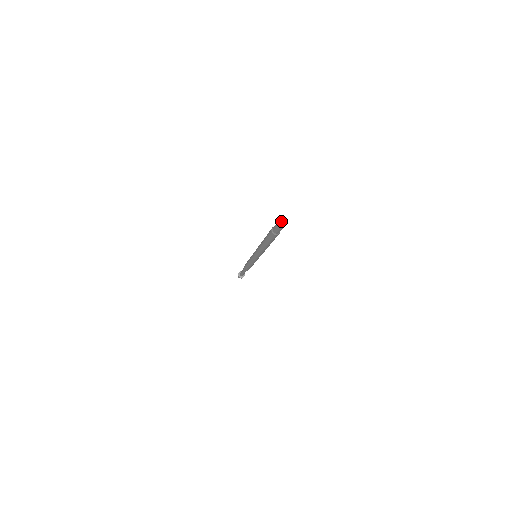
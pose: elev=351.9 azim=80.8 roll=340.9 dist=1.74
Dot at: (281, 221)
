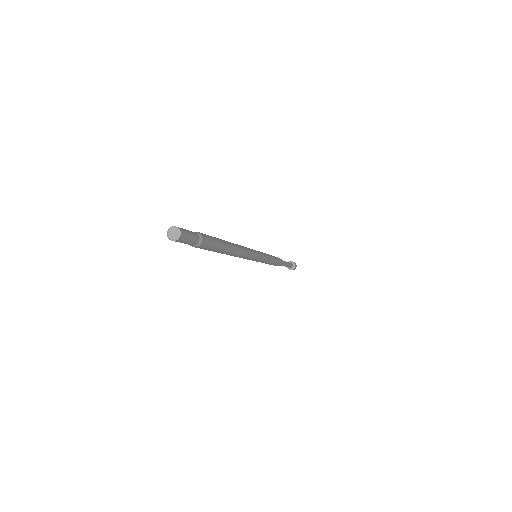
Dot at: (173, 230)
